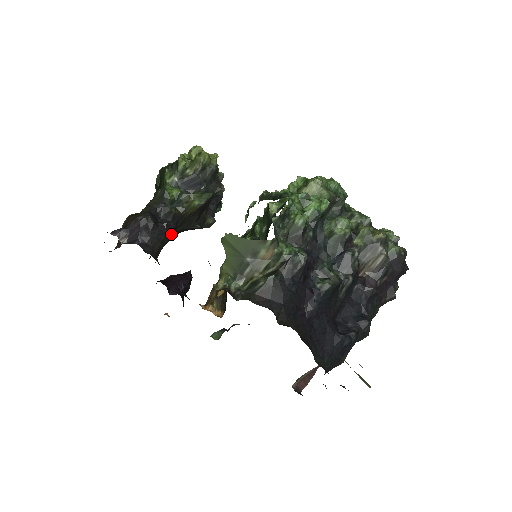
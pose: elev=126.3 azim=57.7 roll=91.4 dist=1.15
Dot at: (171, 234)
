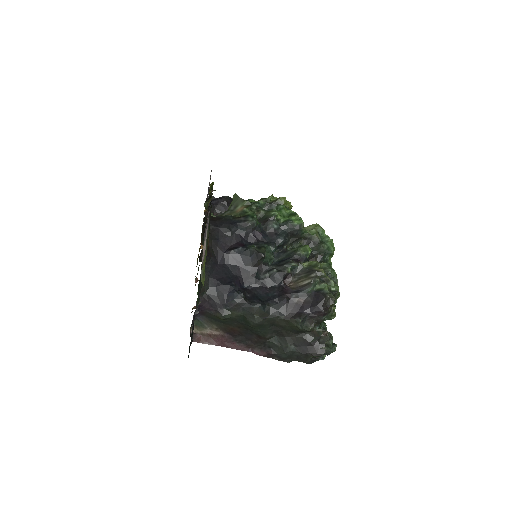
Dot at: occluded
